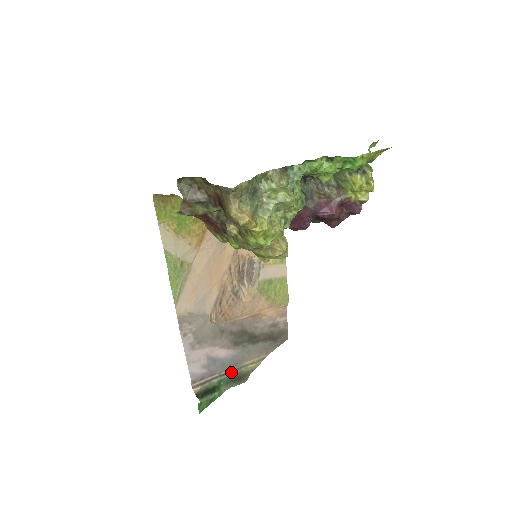
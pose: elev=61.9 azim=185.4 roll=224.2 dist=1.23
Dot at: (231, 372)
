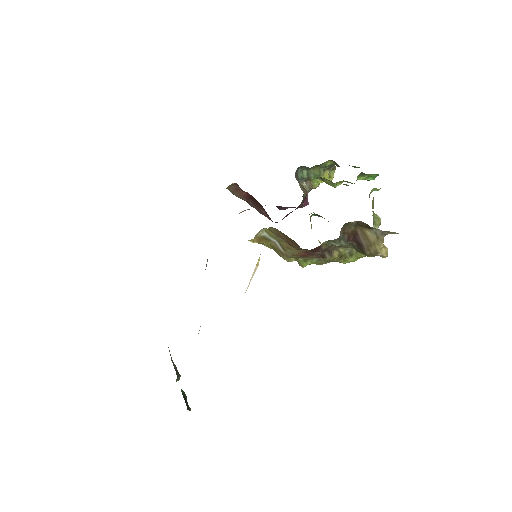
Dot at: occluded
